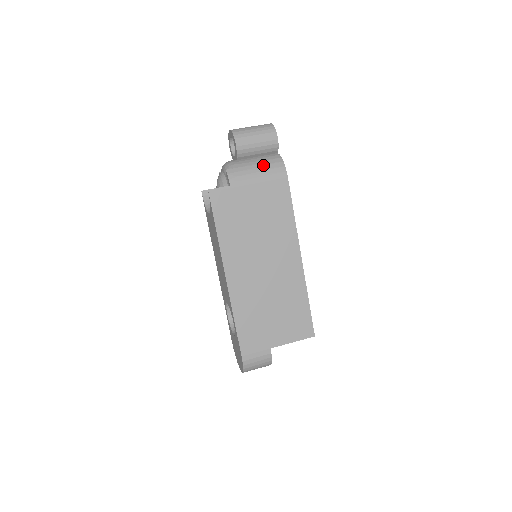
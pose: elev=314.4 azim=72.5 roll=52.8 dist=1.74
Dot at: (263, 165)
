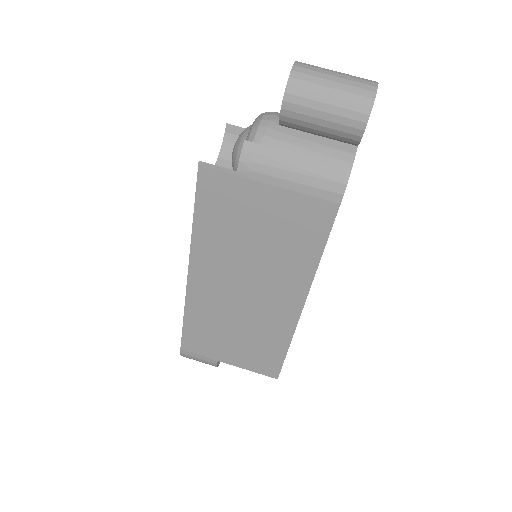
Dot at: (311, 163)
